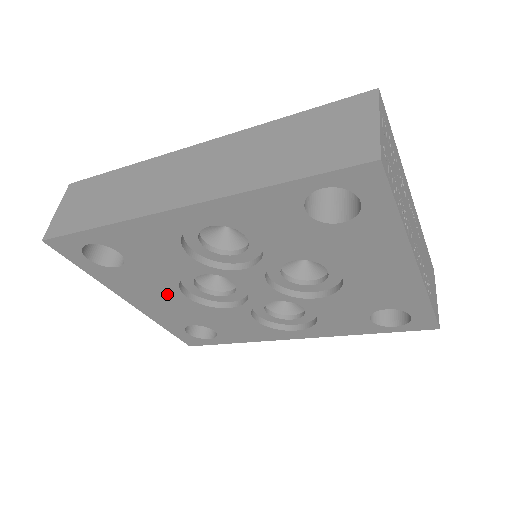
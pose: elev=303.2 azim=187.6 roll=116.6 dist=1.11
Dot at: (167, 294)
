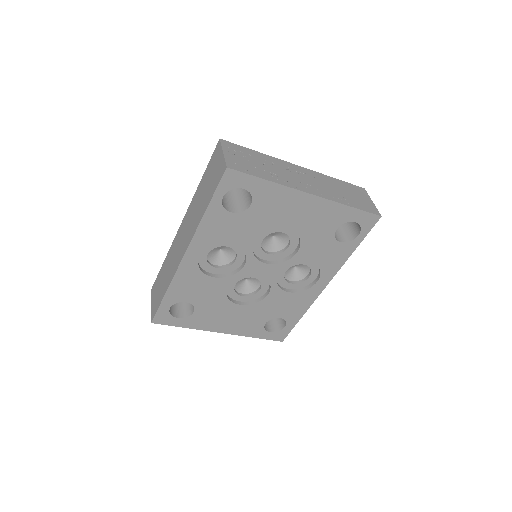
Dot at: (231, 311)
